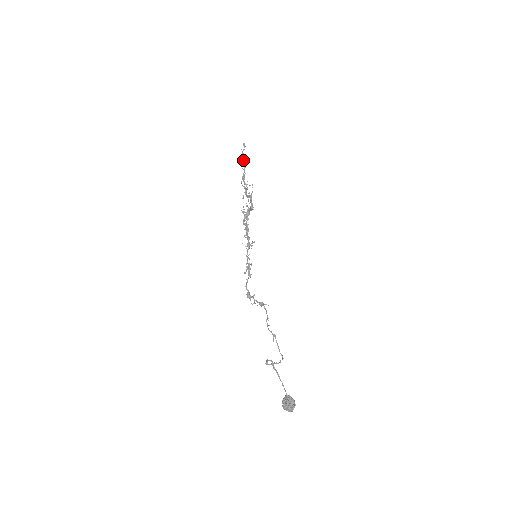
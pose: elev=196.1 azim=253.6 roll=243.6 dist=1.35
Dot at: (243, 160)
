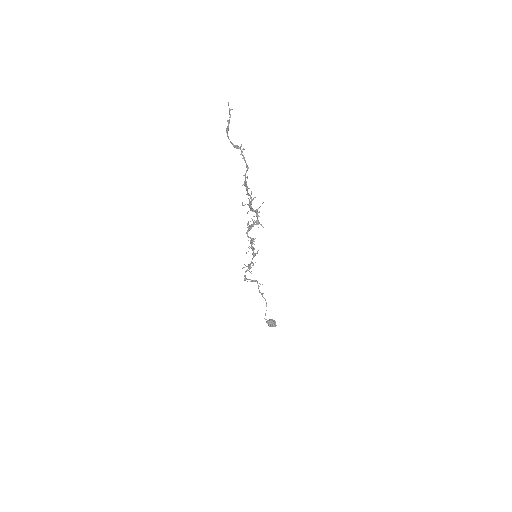
Dot at: (243, 158)
